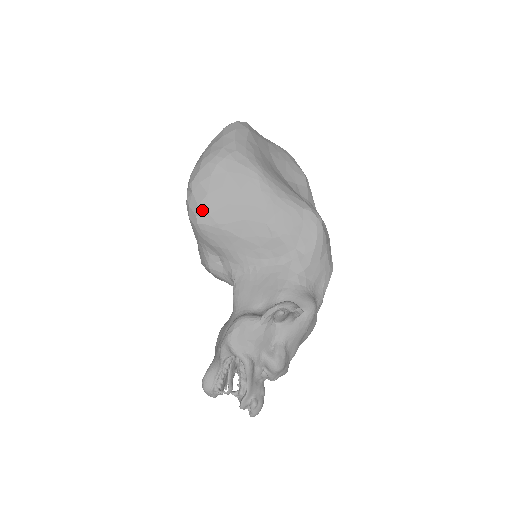
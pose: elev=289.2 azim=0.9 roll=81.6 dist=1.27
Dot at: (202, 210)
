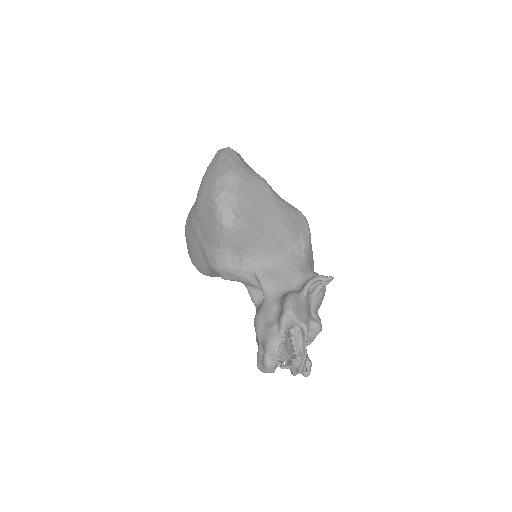
Dot at: (236, 214)
